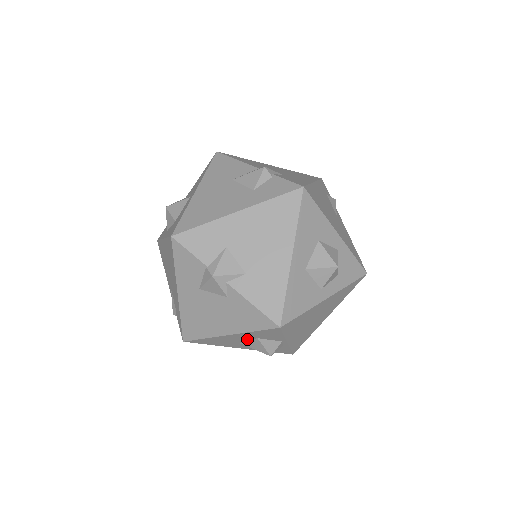
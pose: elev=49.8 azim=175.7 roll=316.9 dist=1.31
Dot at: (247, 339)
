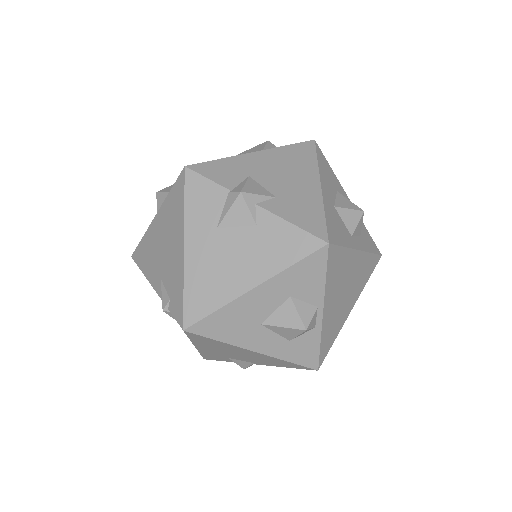
Dot at: (275, 304)
